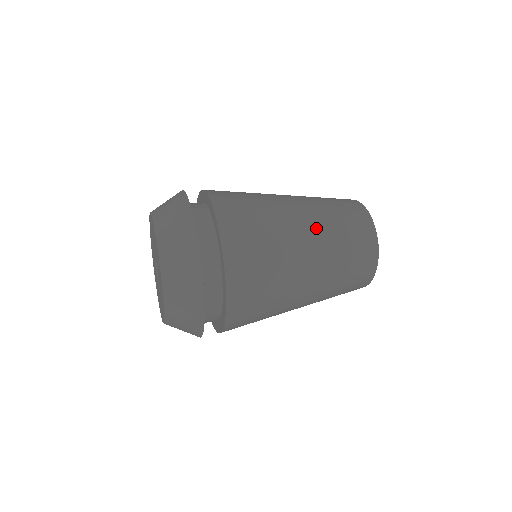
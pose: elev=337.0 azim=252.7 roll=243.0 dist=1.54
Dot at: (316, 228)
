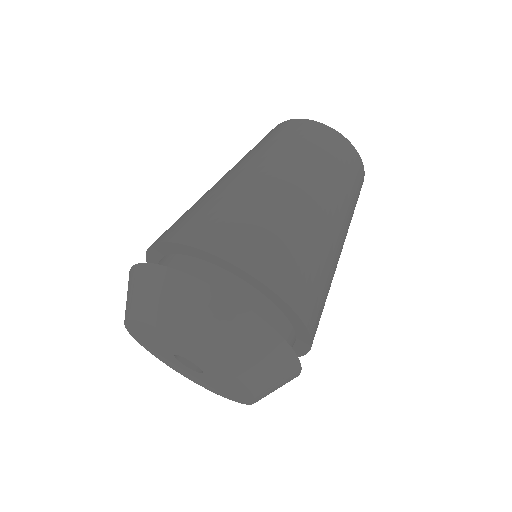
Dot at: (343, 222)
